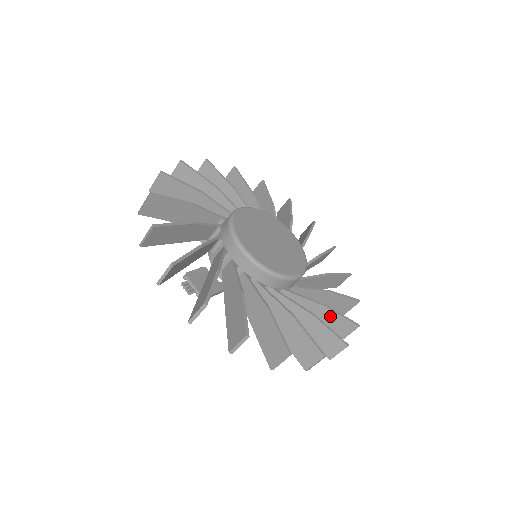
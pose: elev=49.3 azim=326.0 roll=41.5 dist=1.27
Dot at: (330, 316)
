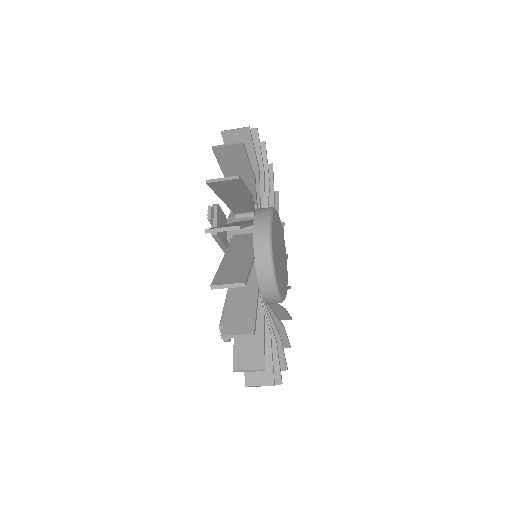
Dot at: occluded
